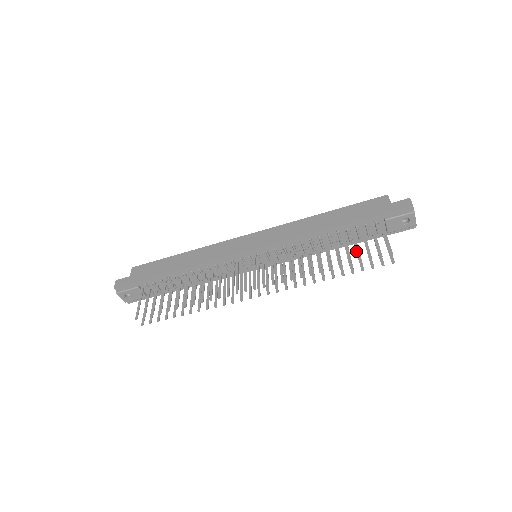
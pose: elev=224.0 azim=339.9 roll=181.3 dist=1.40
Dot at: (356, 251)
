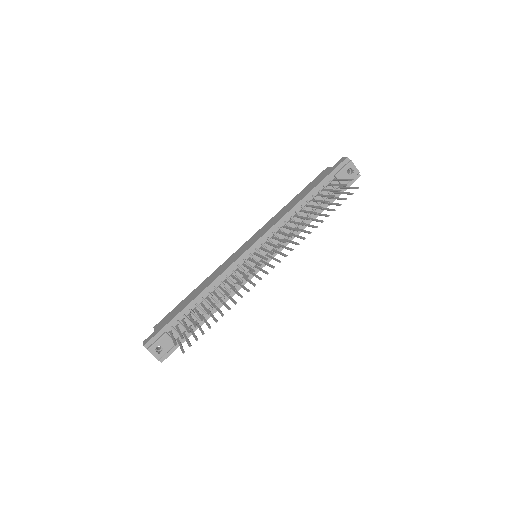
Dot at: (327, 196)
